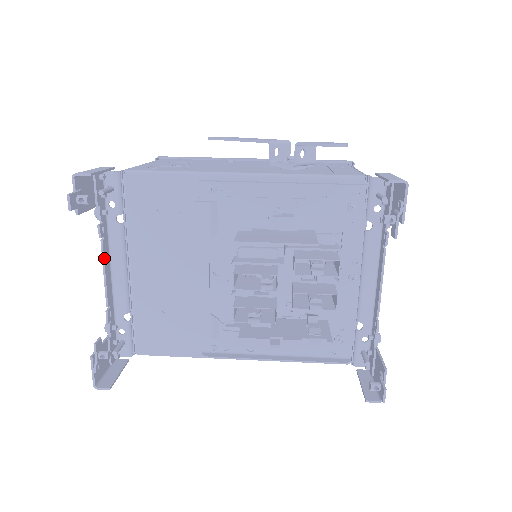
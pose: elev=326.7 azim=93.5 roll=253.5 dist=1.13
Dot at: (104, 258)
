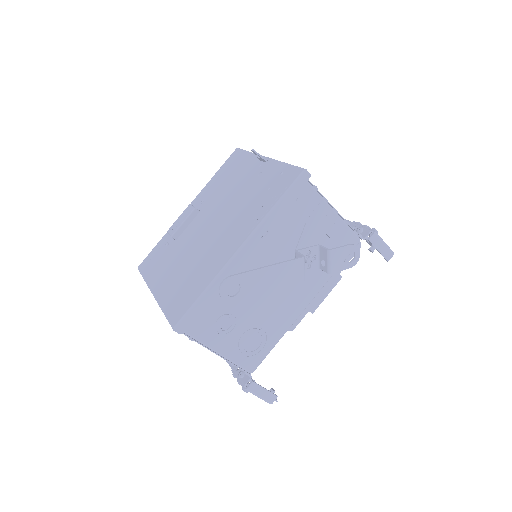
Dot at: occluded
